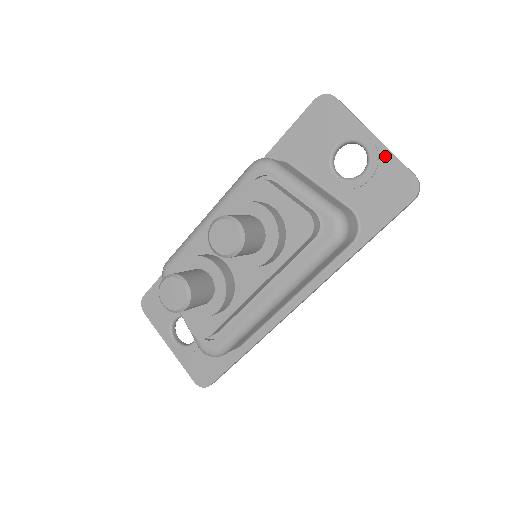
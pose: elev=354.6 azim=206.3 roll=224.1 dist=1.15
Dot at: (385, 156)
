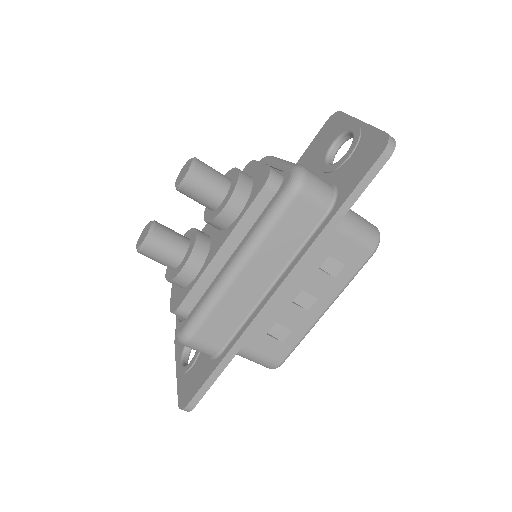
Dot at: (366, 131)
